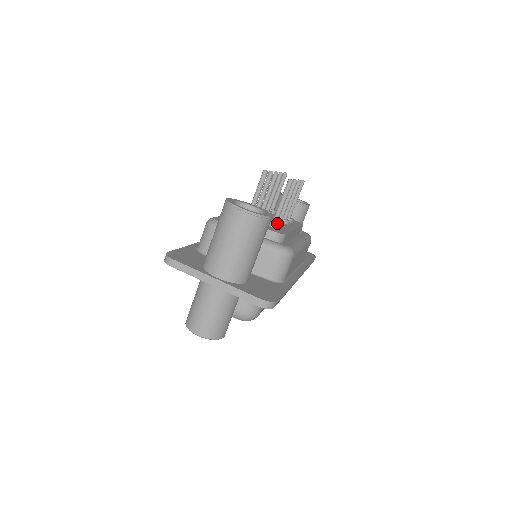
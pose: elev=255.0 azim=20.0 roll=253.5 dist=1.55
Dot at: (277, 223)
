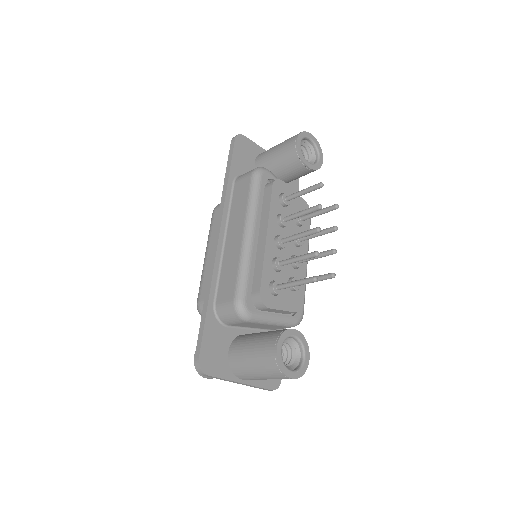
Dot at: occluded
